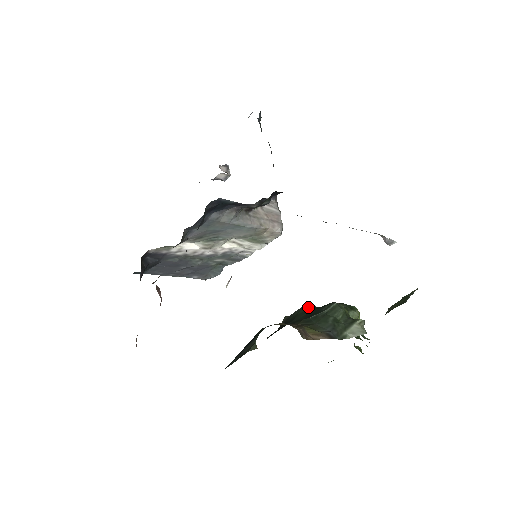
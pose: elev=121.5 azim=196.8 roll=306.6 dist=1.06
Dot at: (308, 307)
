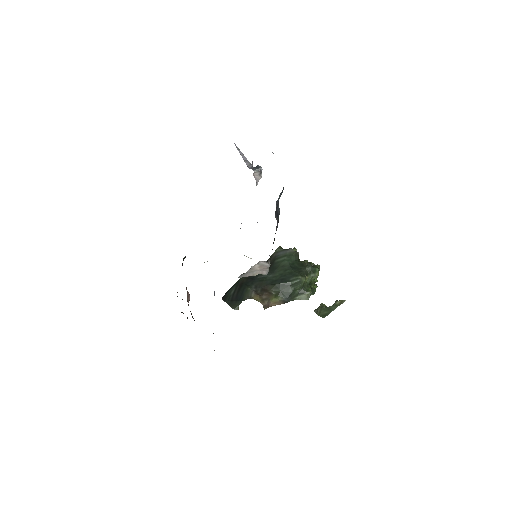
Dot at: (291, 256)
